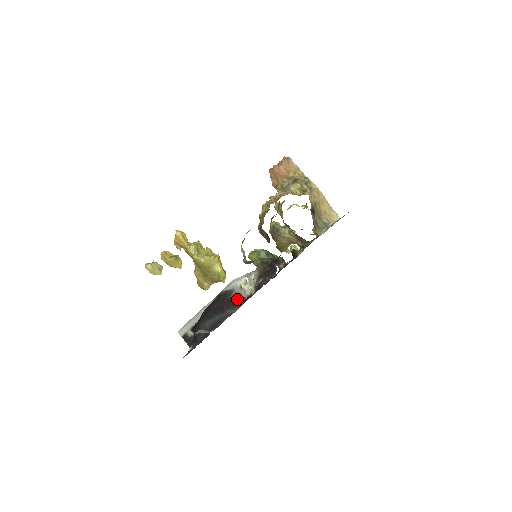
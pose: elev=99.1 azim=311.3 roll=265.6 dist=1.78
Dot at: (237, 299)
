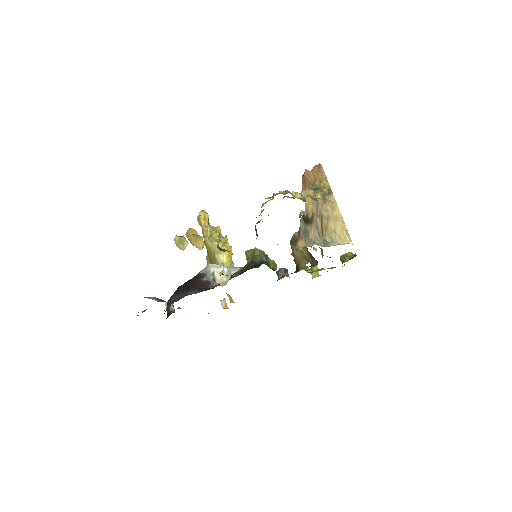
Dot at: (205, 284)
